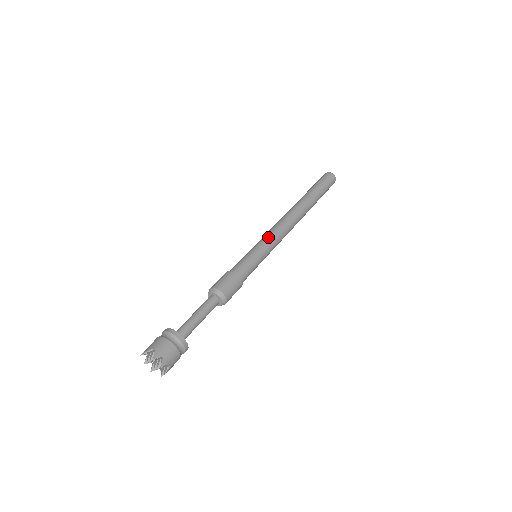
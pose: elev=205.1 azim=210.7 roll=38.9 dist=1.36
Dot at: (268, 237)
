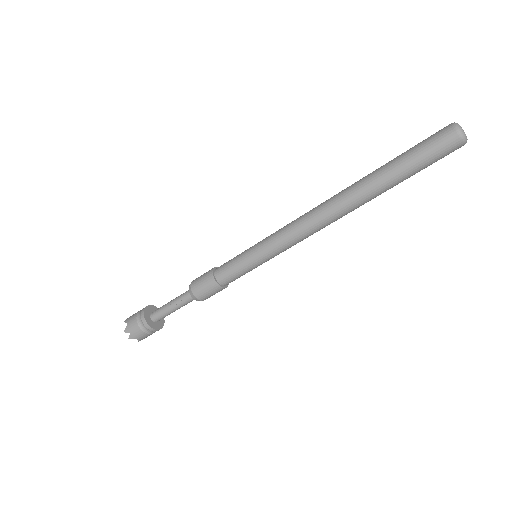
Dot at: (272, 239)
